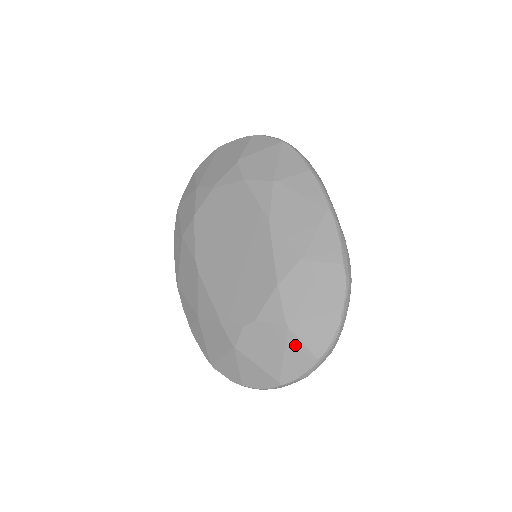
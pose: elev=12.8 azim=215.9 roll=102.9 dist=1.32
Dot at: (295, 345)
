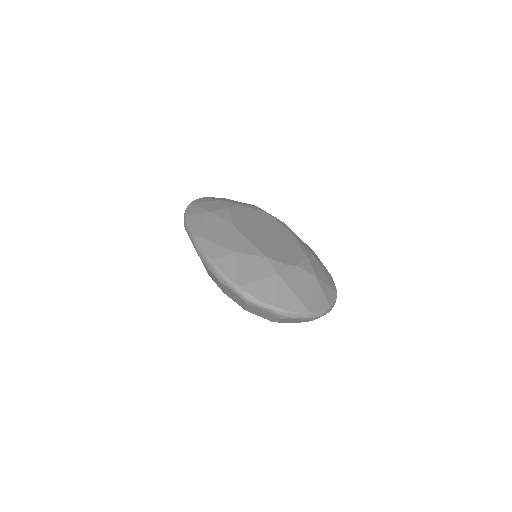
Dot at: (320, 291)
